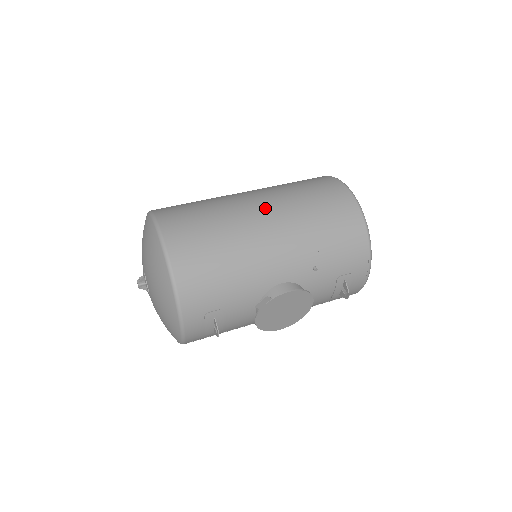
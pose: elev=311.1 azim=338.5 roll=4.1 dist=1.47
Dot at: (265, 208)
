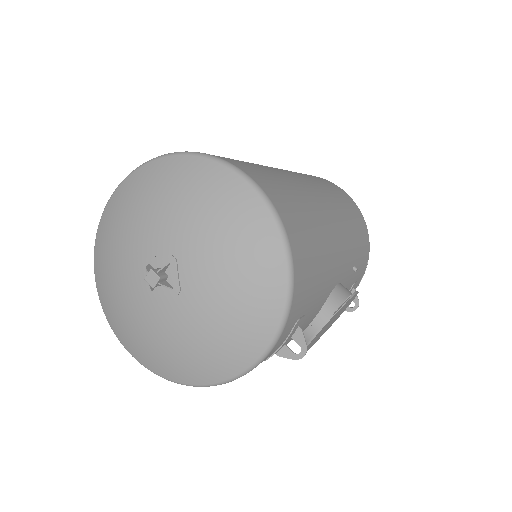
Dot at: (312, 186)
